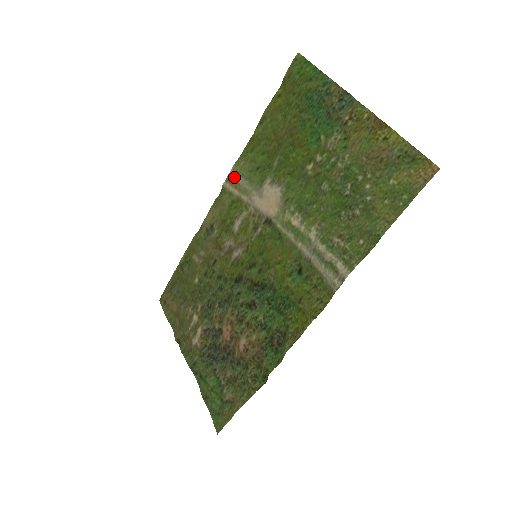
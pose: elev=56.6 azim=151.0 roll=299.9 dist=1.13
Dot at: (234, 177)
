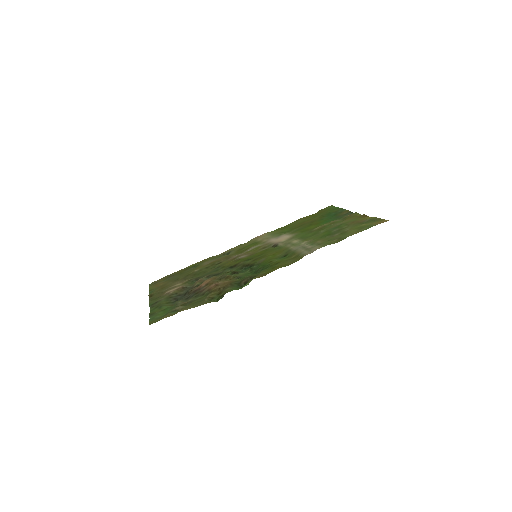
Dot at: (263, 236)
